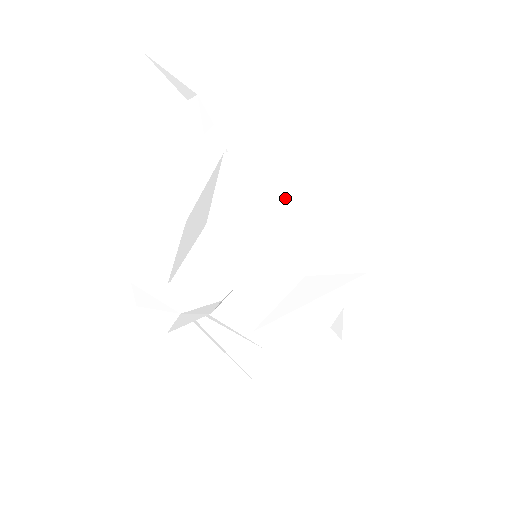
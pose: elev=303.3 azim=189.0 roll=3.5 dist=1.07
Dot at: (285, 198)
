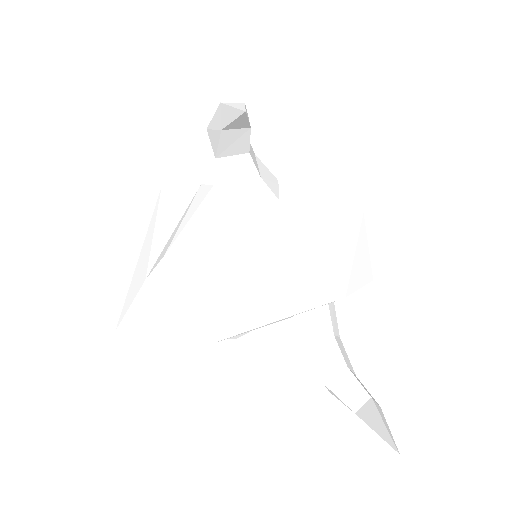
Dot at: (354, 227)
